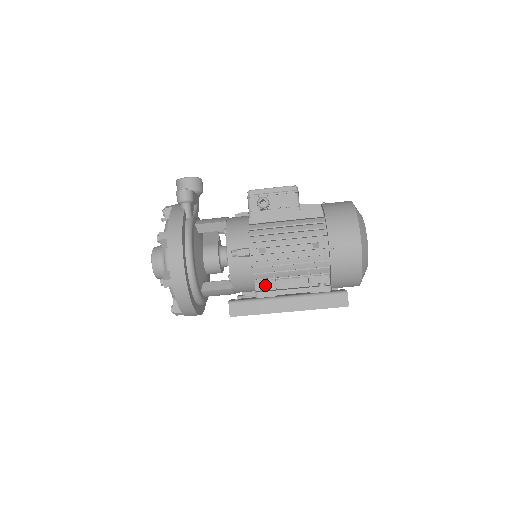
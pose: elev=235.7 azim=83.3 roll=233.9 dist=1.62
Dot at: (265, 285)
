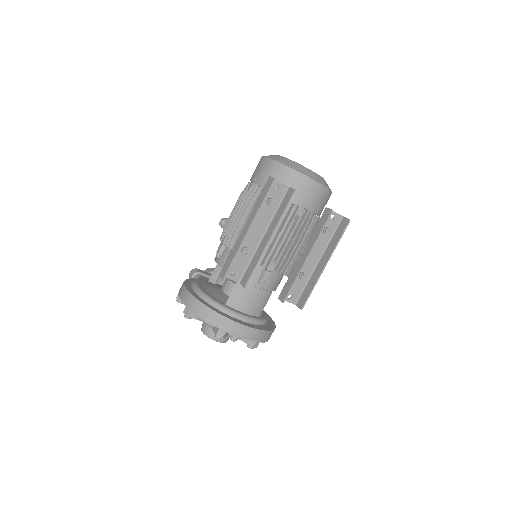
Dot at: occluded
